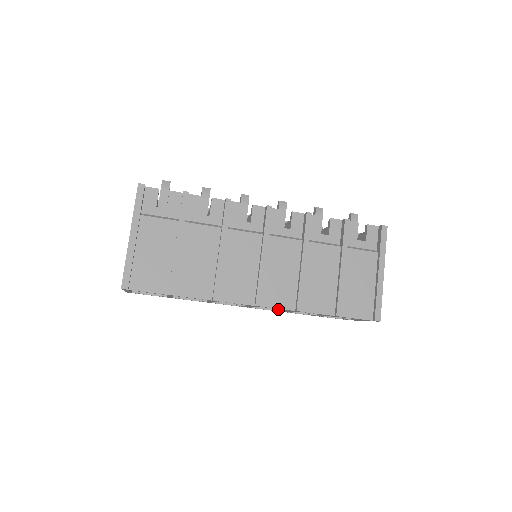
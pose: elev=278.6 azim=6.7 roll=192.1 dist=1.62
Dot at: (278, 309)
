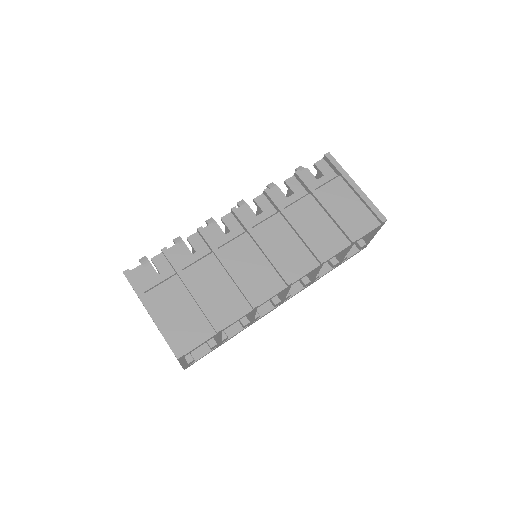
Dot at: (307, 282)
